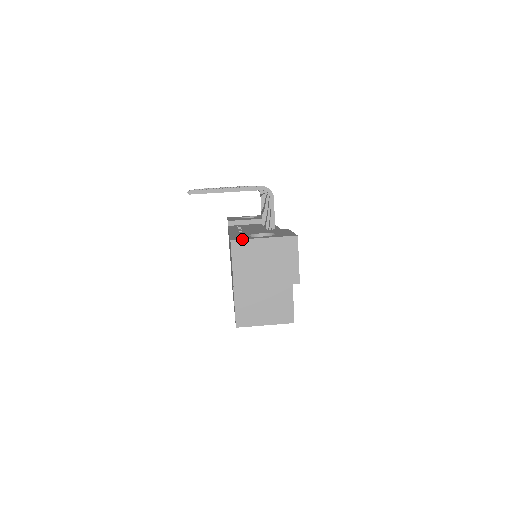
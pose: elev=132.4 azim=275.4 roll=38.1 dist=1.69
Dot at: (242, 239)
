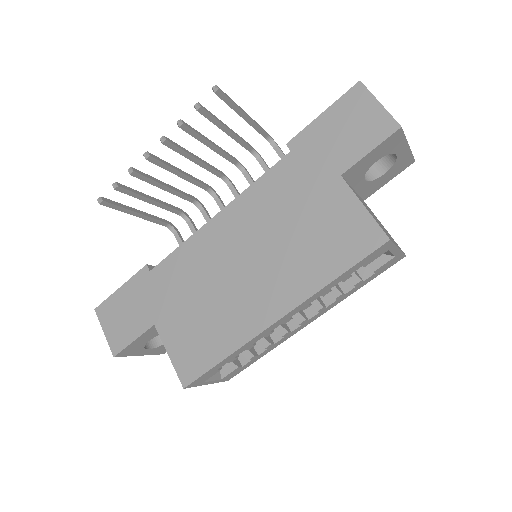
Dot at: occluded
